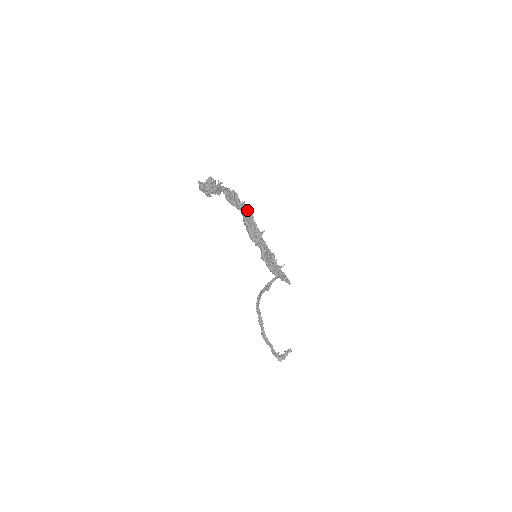
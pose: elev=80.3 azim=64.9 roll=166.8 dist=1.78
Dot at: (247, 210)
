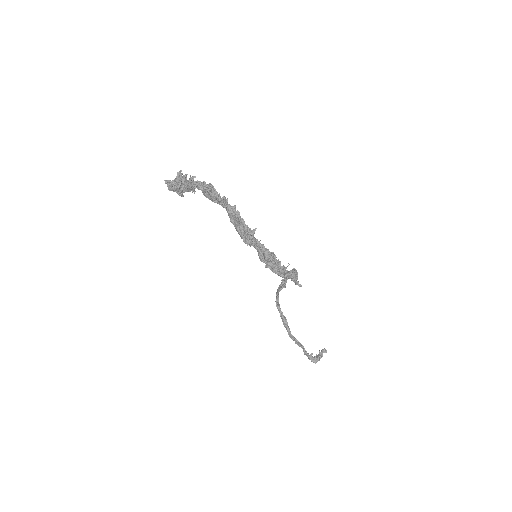
Dot at: (230, 206)
